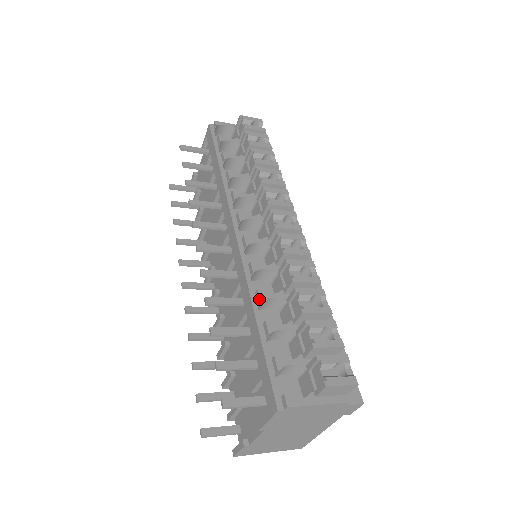
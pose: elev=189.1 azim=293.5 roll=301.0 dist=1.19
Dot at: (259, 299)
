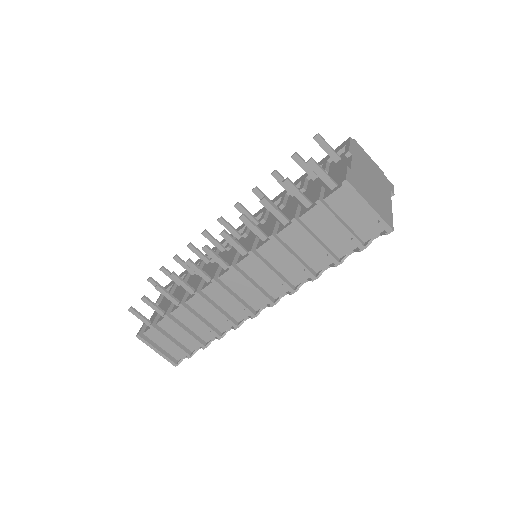
Dot at: occluded
